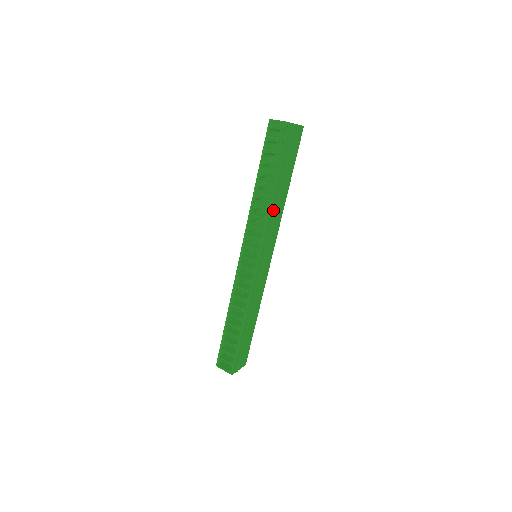
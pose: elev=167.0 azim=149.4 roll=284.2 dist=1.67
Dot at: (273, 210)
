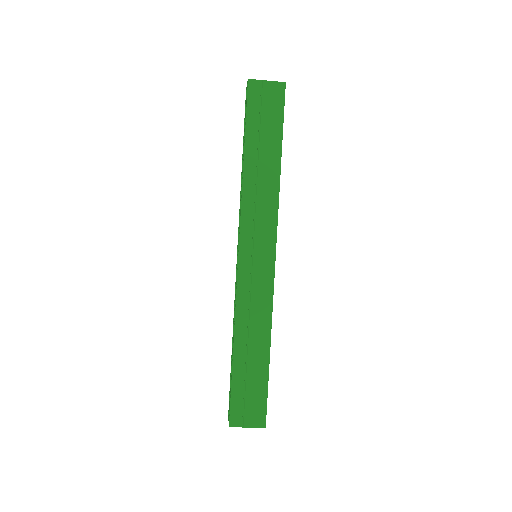
Dot at: (250, 186)
